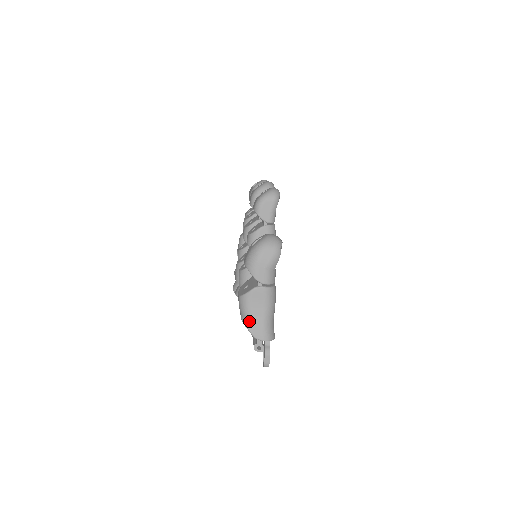
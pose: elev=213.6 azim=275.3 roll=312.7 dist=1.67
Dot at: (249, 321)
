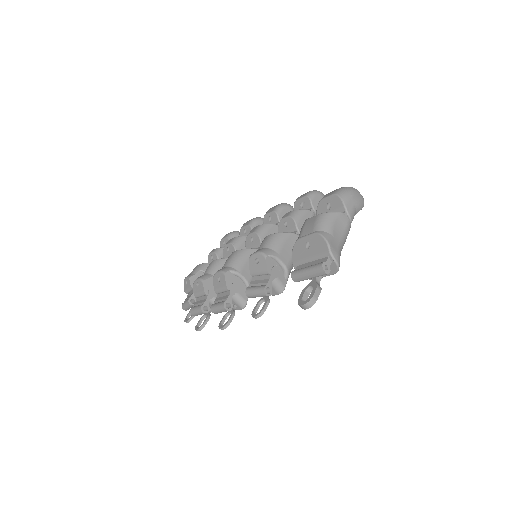
Dot at: (329, 235)
